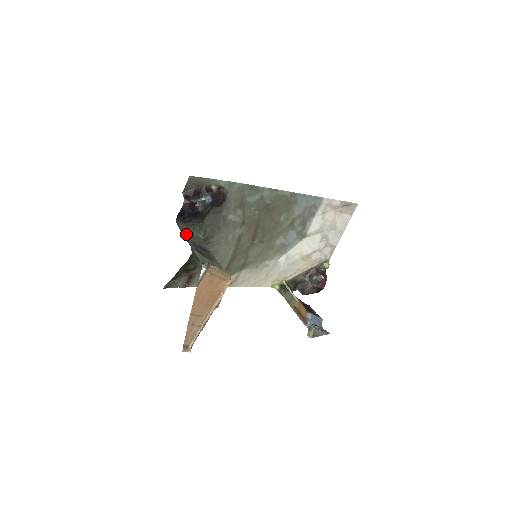
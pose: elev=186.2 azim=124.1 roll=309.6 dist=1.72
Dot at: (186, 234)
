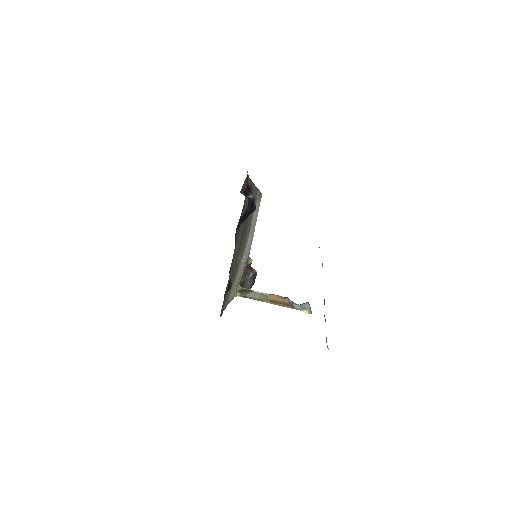
Dot at: occluded
